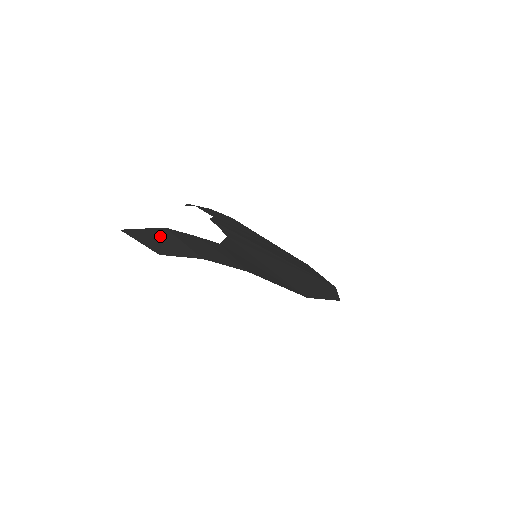
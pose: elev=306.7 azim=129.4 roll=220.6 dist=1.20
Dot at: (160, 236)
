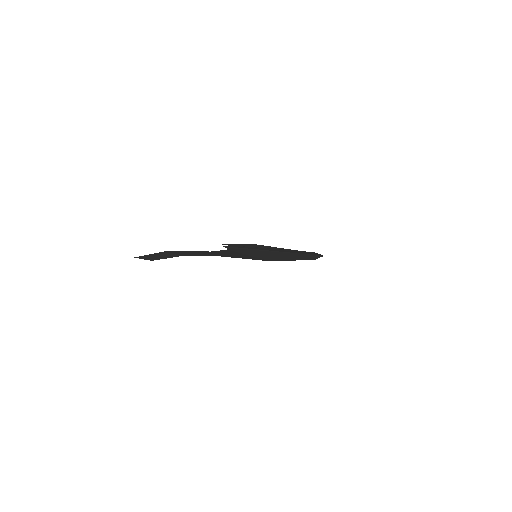
Dot at: (159, 255)
